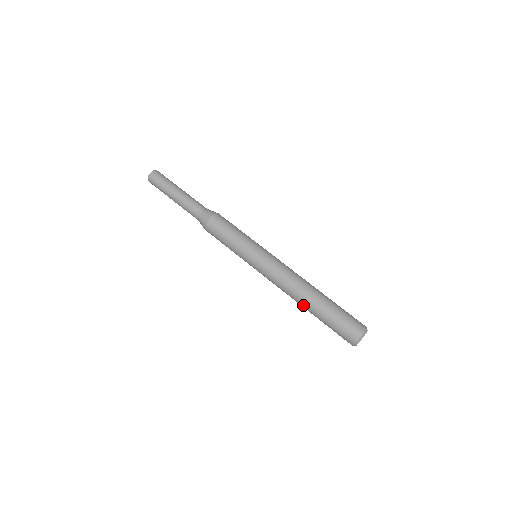
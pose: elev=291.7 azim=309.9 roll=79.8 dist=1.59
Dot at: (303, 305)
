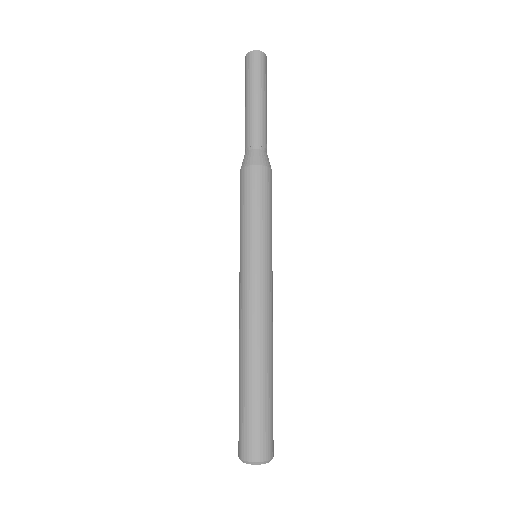
Dot at: occluded
